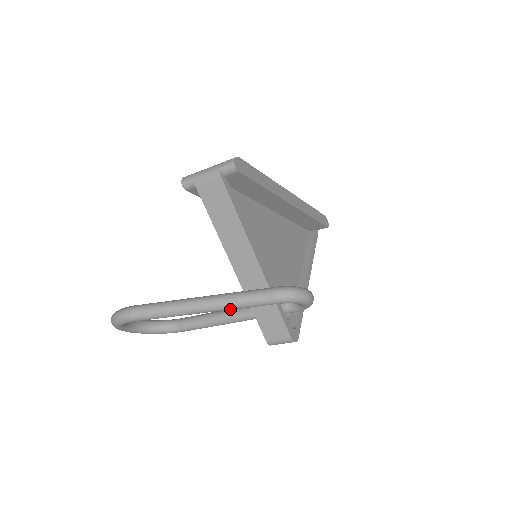
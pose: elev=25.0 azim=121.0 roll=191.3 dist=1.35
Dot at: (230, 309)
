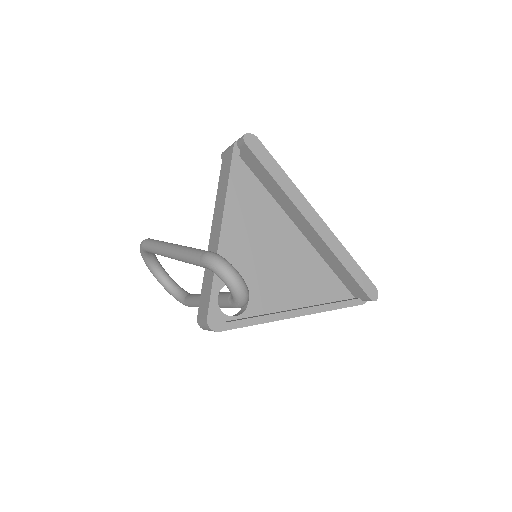
Dot at: (182, 259)
